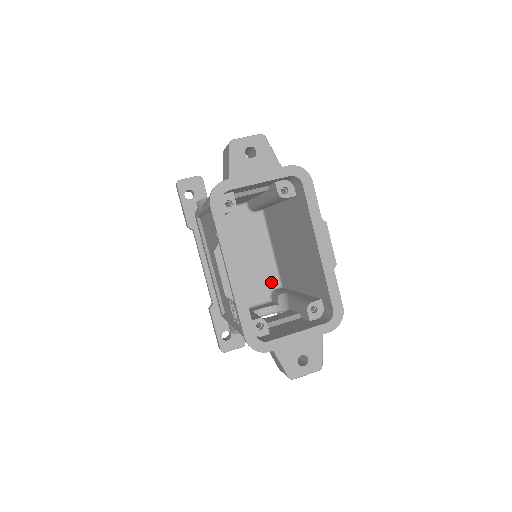
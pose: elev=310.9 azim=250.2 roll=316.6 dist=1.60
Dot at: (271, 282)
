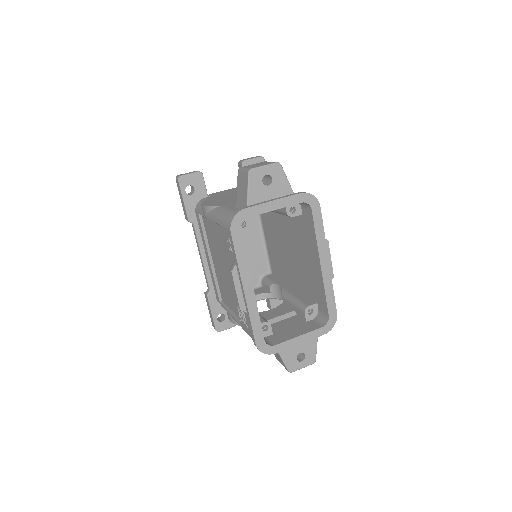
Dot at: (262, 269)
